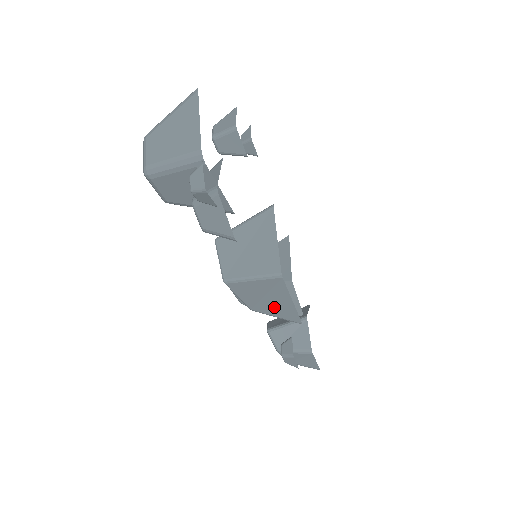
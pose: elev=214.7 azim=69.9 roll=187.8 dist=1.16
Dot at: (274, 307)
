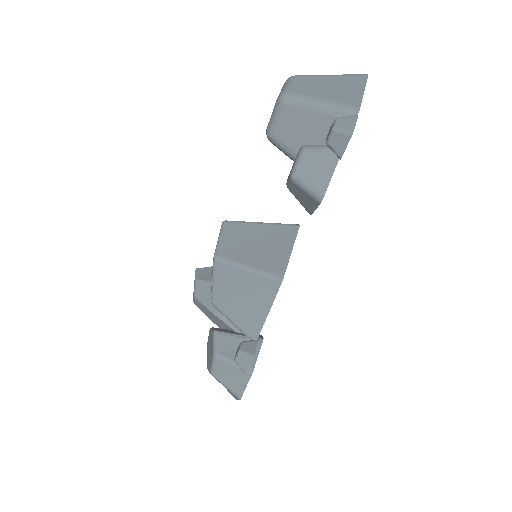
Dot at: (242, 310)
